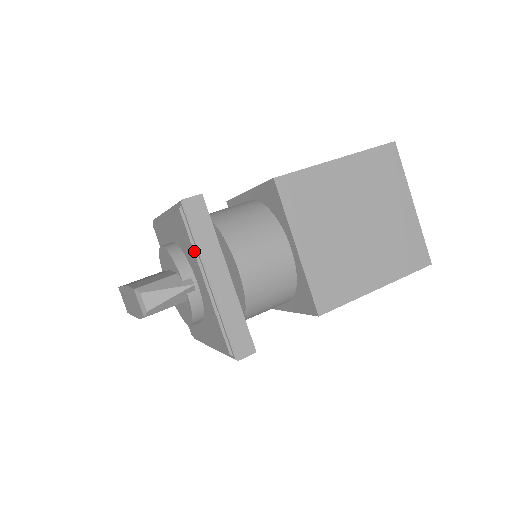
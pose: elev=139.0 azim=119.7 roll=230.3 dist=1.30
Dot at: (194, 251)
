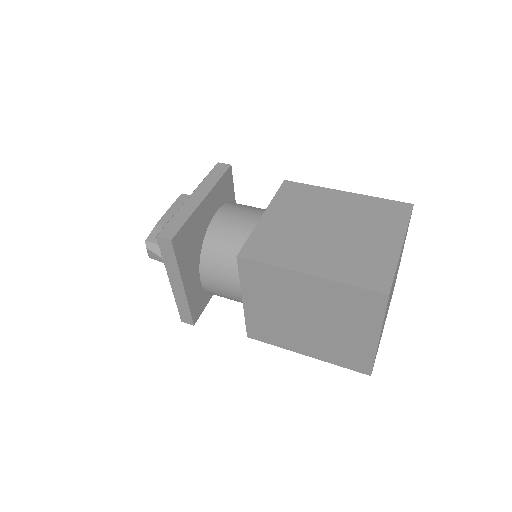
Dot at: occluded
